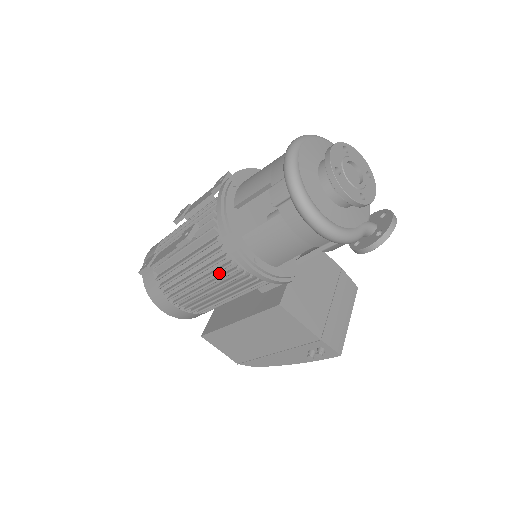
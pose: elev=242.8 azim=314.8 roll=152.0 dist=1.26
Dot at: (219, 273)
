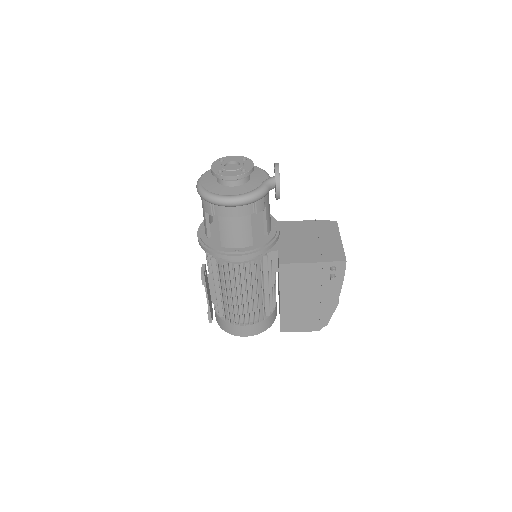
Dot at: (237, 279)
